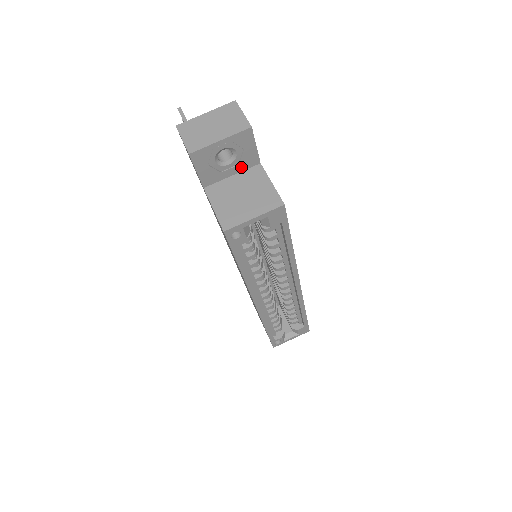
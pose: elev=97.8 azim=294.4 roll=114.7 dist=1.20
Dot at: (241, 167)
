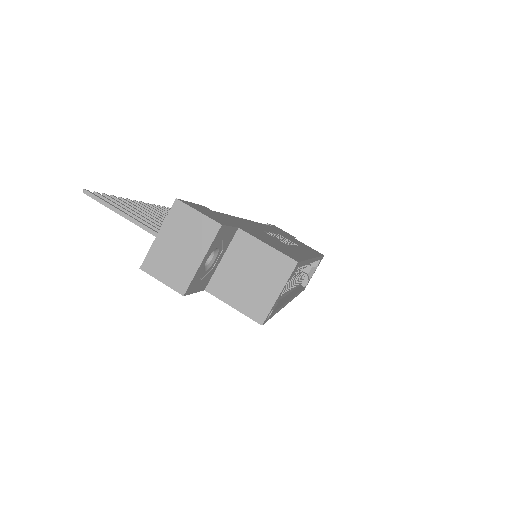
Dot at: (225, 248)
